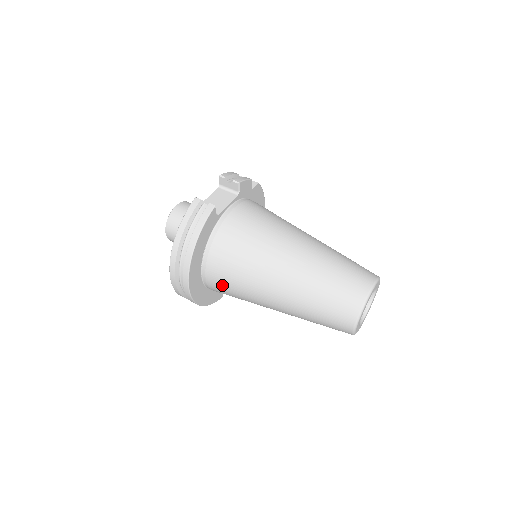
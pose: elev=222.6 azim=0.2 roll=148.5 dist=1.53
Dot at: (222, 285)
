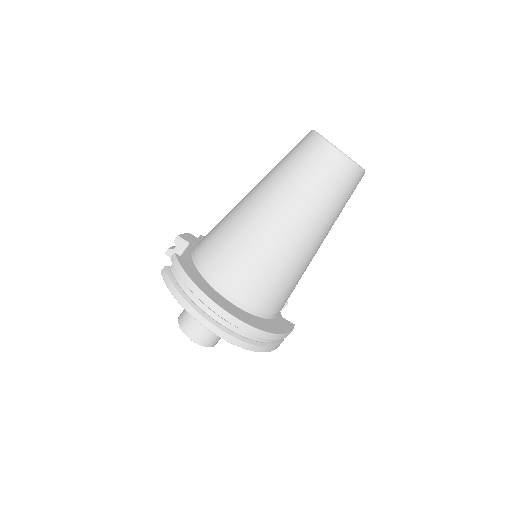
Dot at: (257, 289)
